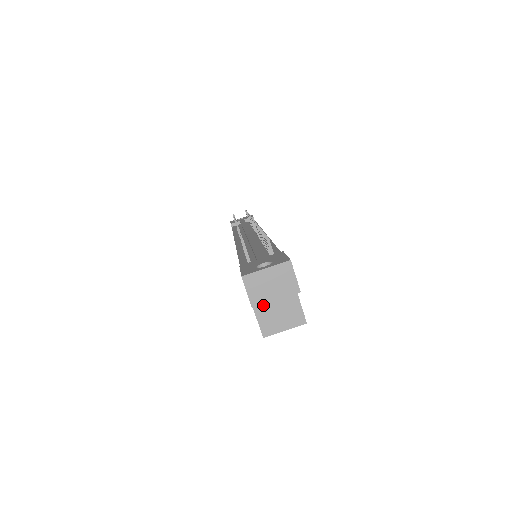
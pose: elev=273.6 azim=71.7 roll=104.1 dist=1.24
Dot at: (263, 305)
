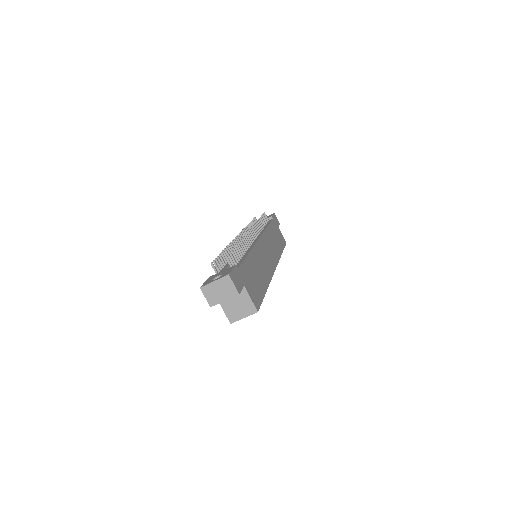
Dot at: (226, 302)
